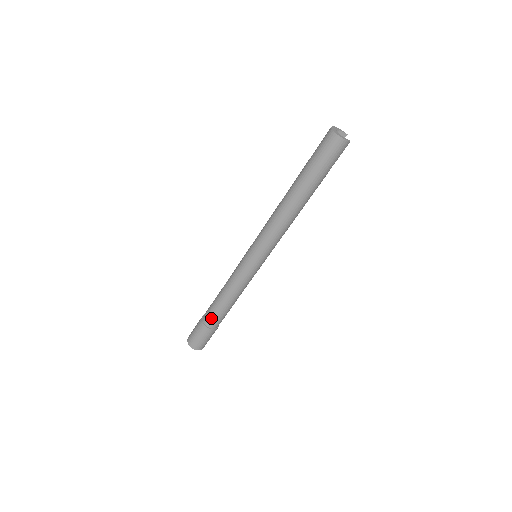
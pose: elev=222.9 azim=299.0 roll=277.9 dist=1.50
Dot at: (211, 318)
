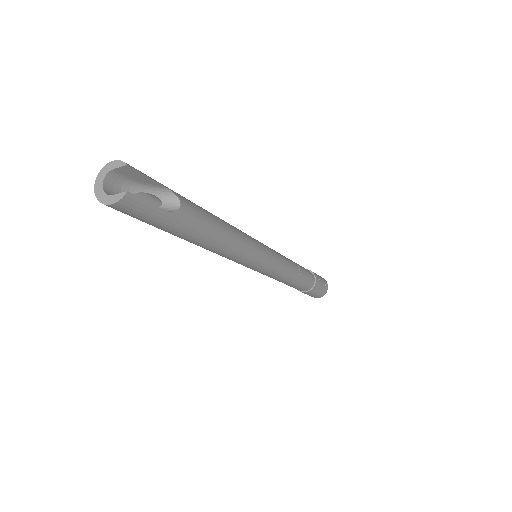
Dot at: occluded
